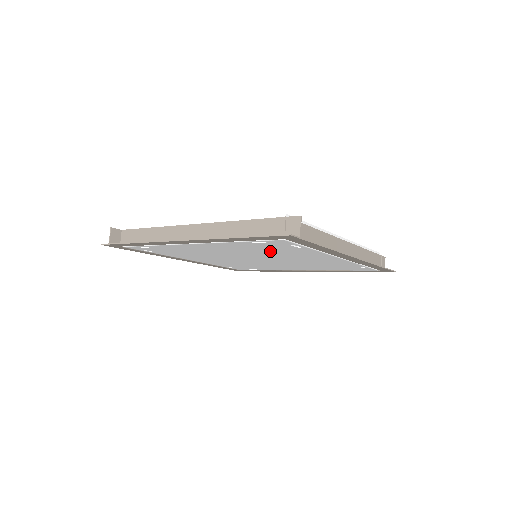
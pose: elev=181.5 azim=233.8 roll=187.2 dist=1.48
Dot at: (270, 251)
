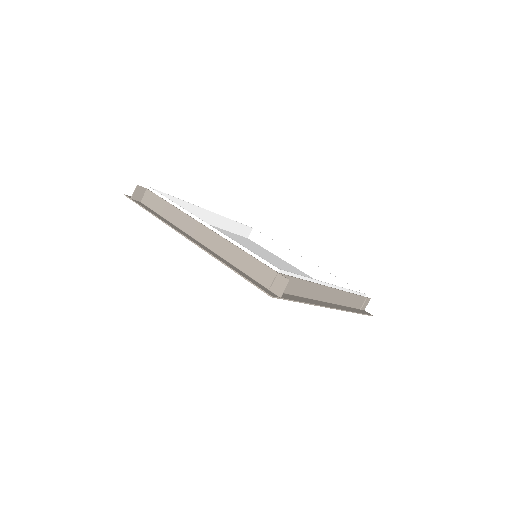
Dot at: occluded
